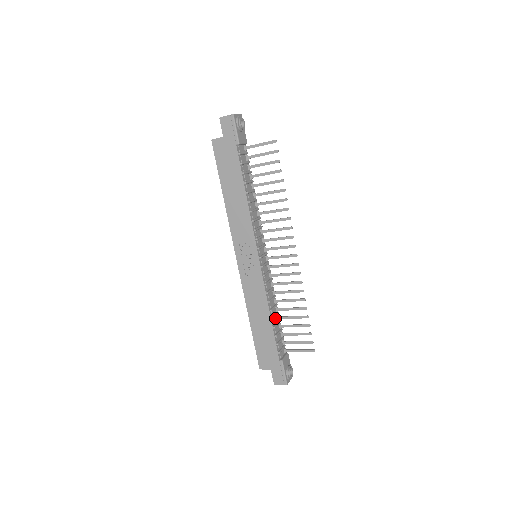
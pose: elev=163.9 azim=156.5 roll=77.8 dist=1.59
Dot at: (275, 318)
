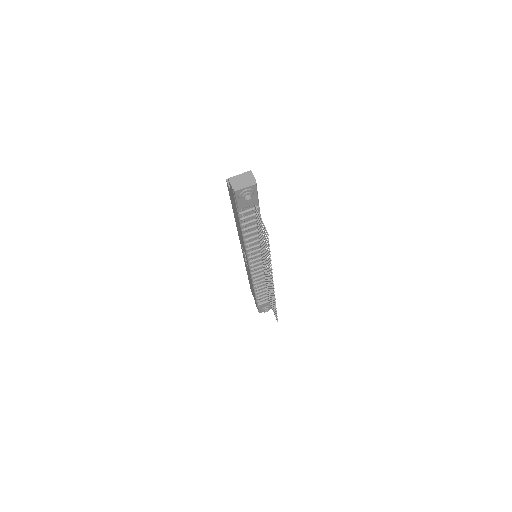
Dot at: (262, 287)
